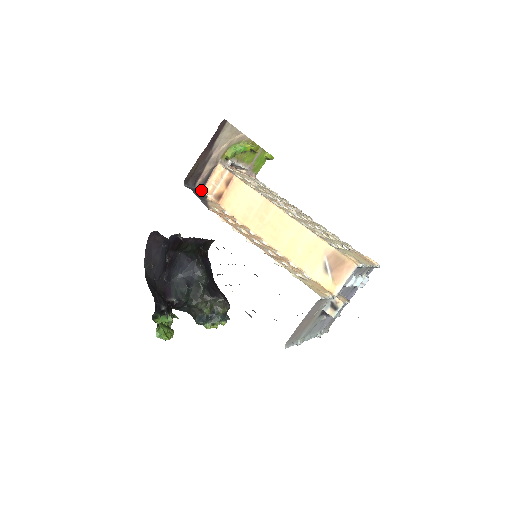
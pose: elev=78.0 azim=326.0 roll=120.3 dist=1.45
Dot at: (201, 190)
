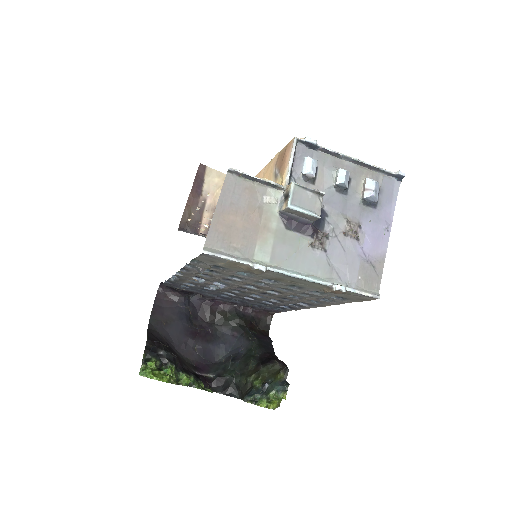
Dot at: occluded
